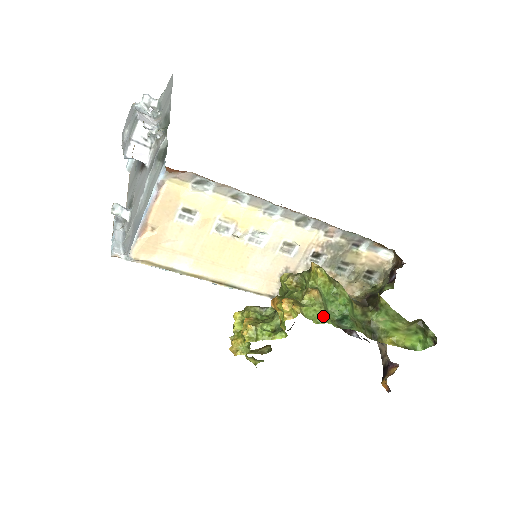
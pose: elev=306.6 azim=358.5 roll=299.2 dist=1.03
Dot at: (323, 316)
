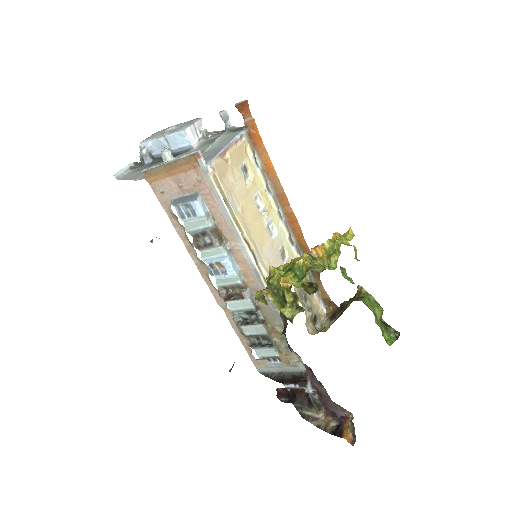
Dot at: occluded
